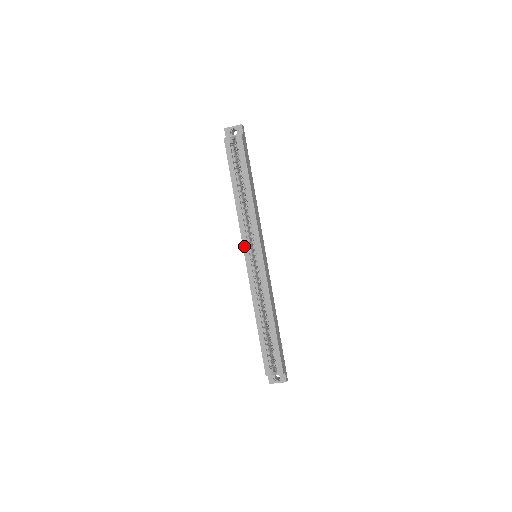
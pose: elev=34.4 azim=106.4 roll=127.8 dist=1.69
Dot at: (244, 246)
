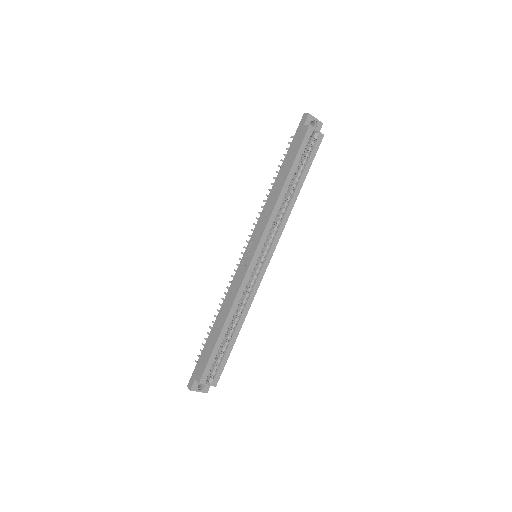
Dot at: (260, 243)
